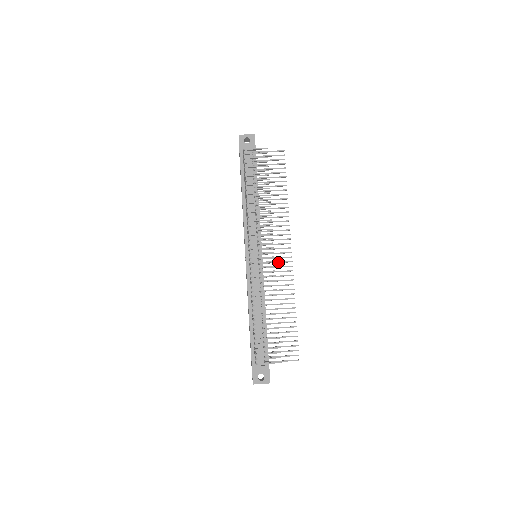
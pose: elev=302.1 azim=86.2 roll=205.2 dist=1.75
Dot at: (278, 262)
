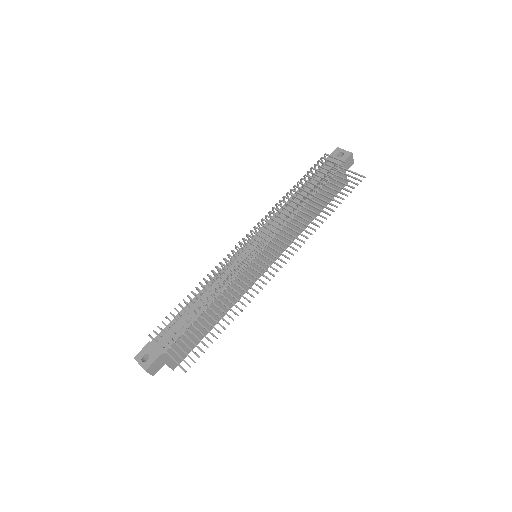
Dot at: (262, 267)
